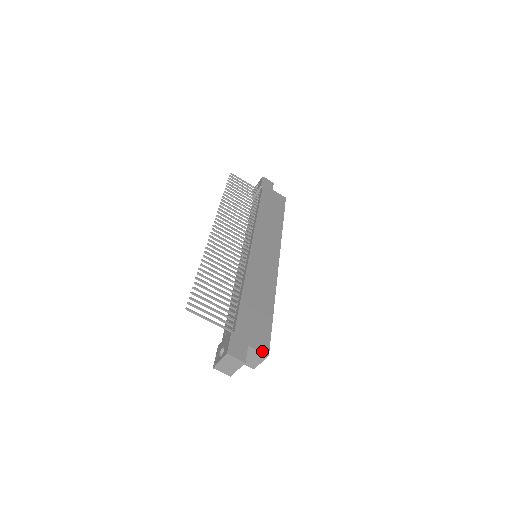
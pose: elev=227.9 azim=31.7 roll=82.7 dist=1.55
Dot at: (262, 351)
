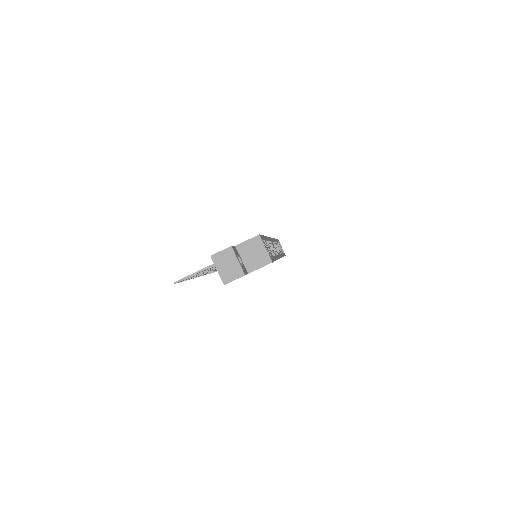
Dot at: (251, 238)
